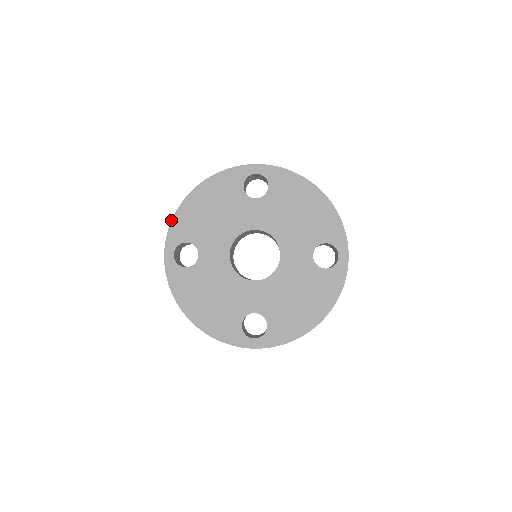
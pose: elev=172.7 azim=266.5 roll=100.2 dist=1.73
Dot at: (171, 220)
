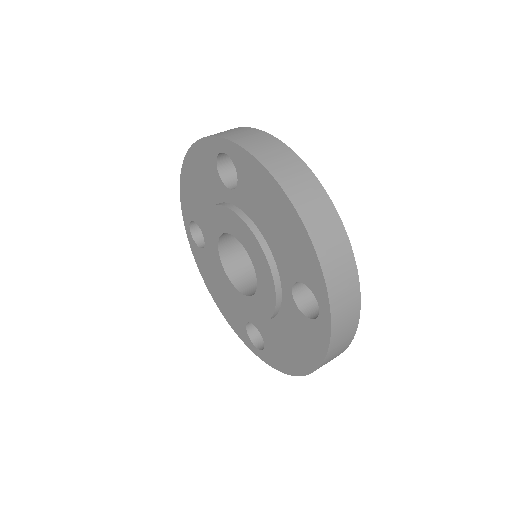
Dot at: occluded
